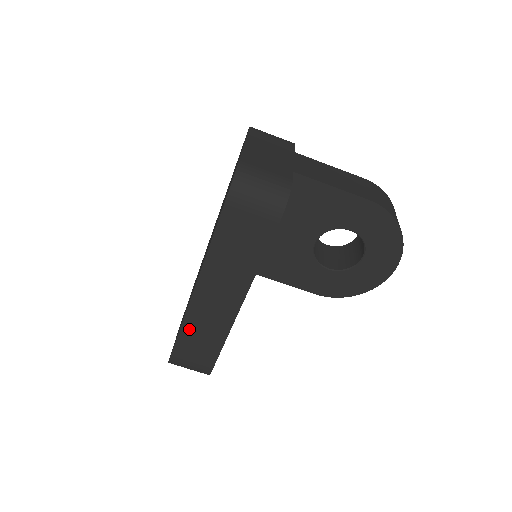
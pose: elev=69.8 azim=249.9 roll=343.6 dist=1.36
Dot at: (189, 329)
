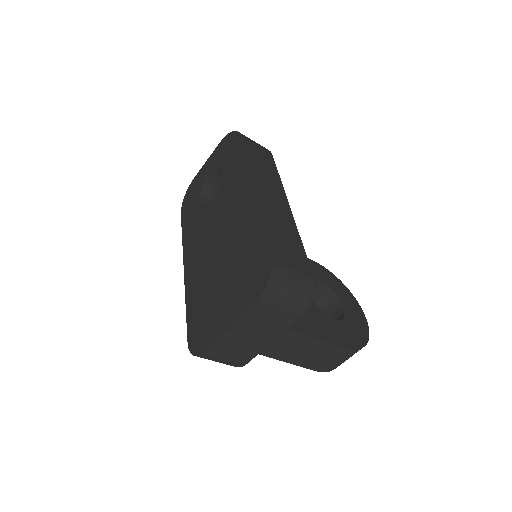
Dot at: occluded
